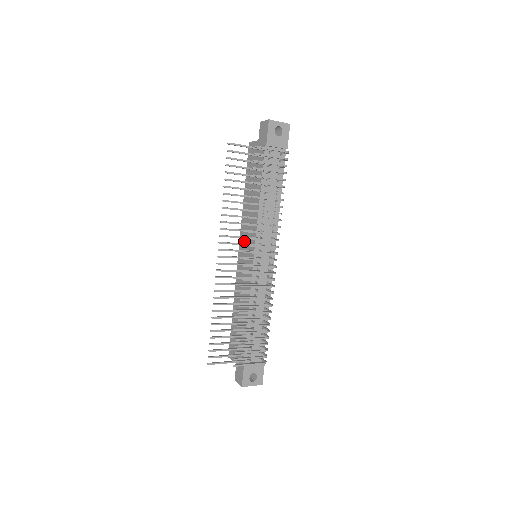
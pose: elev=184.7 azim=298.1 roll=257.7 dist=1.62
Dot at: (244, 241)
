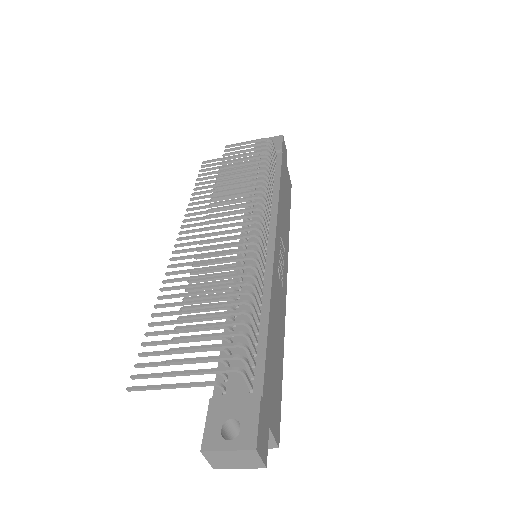
Dot at: occluded
